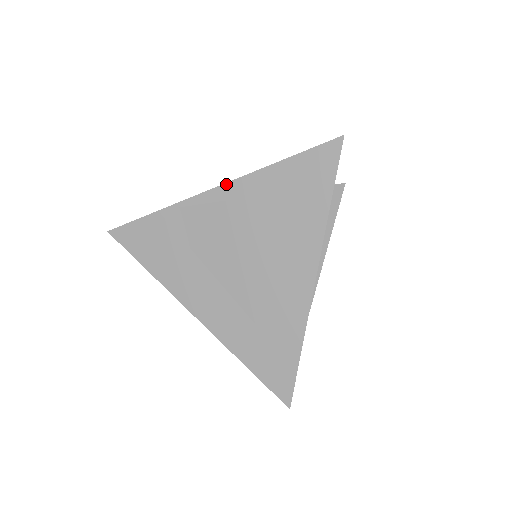
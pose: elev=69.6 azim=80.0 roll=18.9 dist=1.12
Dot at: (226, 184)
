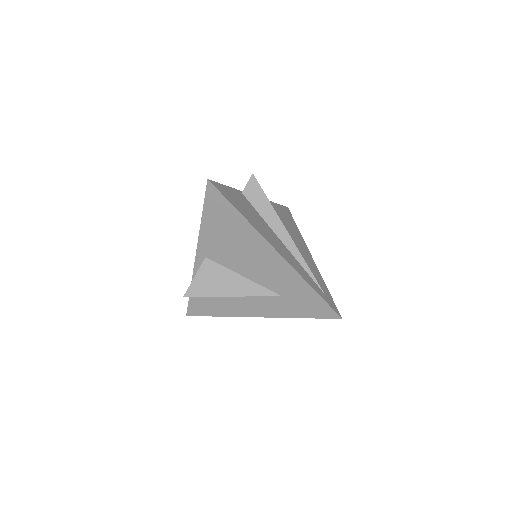
Dot at: (197, 250)
